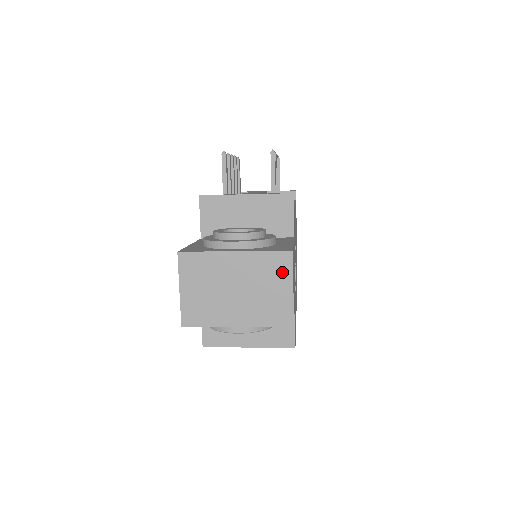
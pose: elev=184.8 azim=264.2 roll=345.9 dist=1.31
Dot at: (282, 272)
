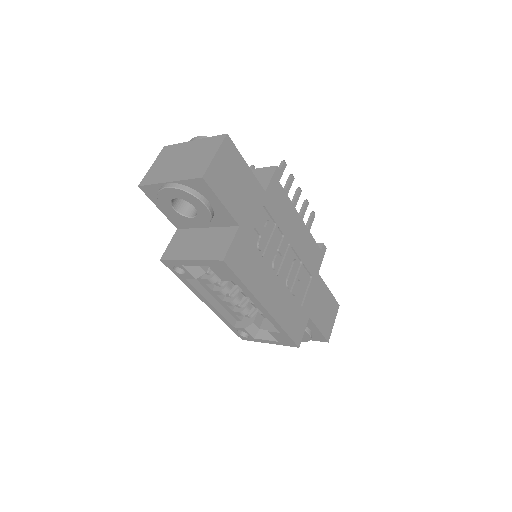
Dot at: (214, 146)
